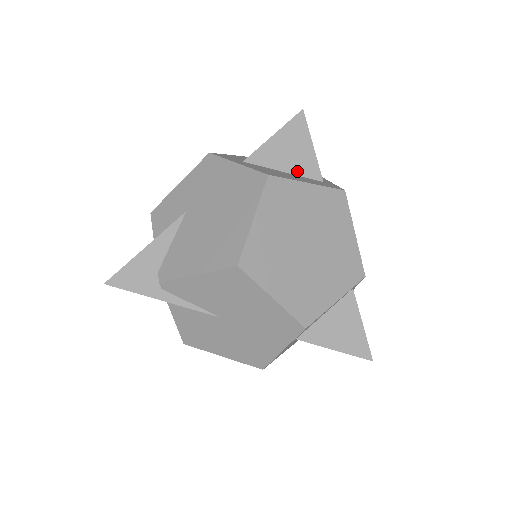
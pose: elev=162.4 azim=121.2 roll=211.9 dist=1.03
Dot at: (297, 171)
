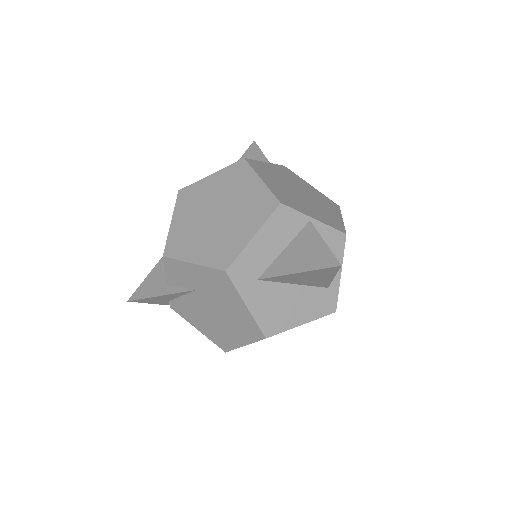
Dot at: (307, 284)
